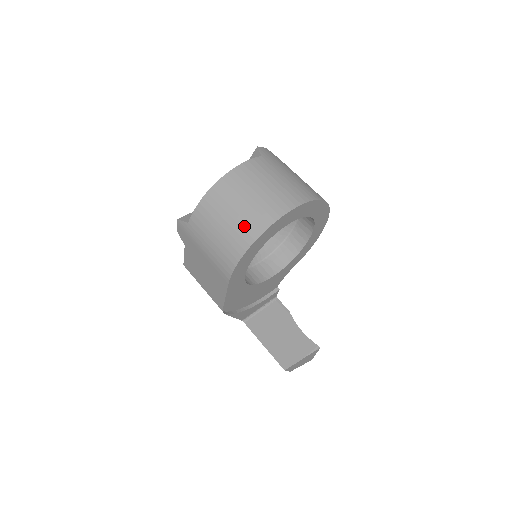
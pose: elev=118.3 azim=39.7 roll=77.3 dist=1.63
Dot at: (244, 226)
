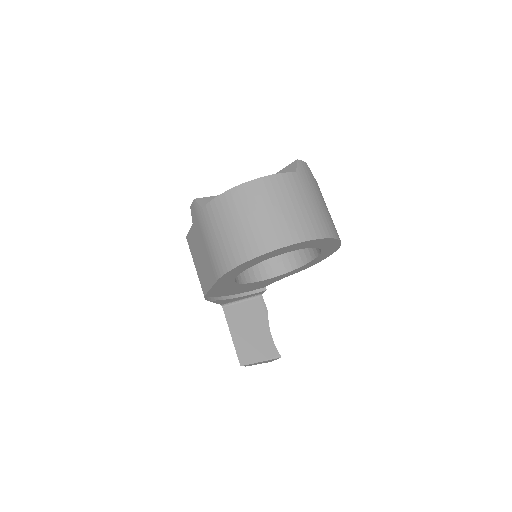
Dot at: (250, 239)
